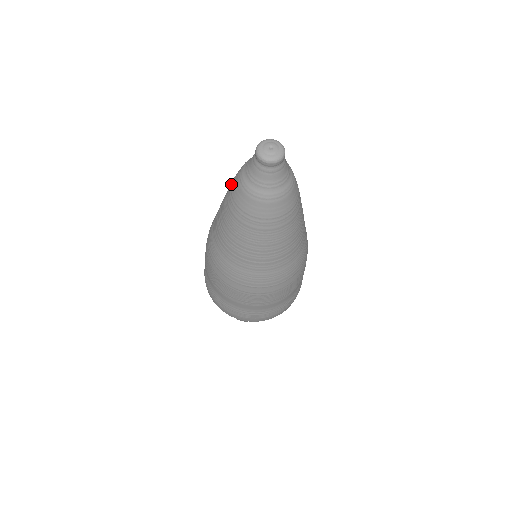
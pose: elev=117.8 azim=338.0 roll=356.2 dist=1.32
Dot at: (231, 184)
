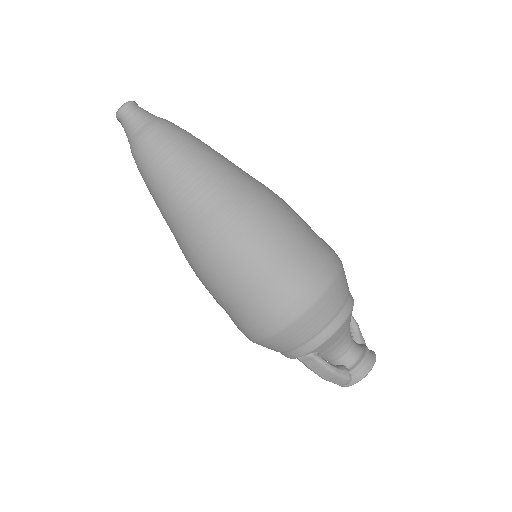
Dot at: occluded
